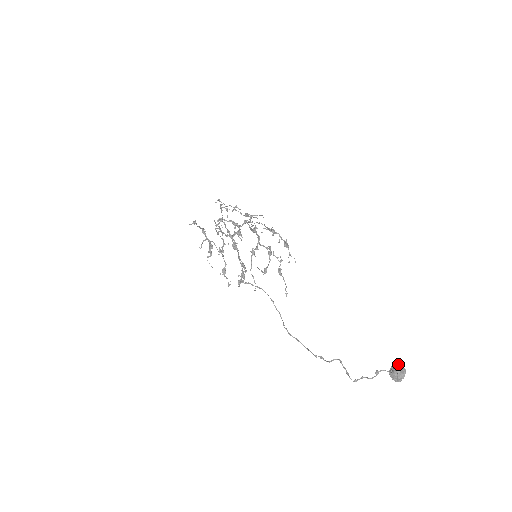
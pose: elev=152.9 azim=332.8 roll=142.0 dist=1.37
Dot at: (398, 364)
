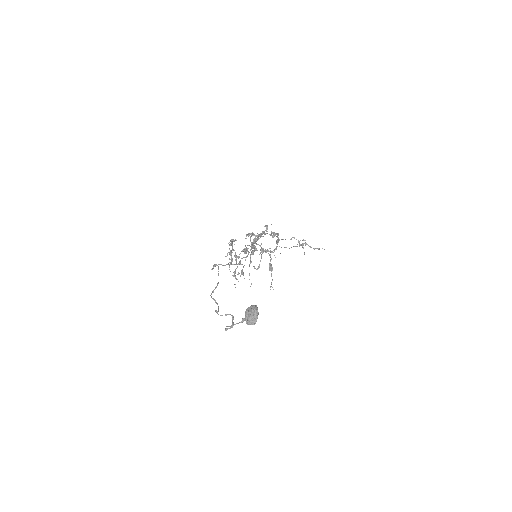
Dot at: (253, 305)
